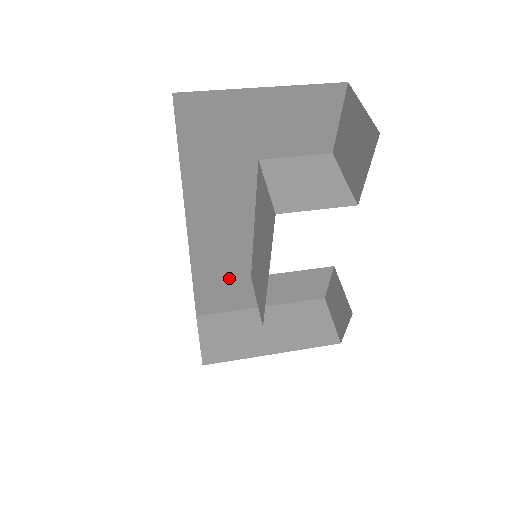
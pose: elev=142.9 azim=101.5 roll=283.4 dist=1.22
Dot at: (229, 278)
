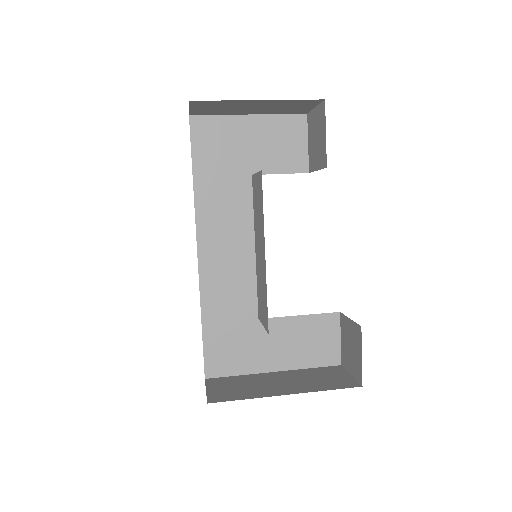
Dot at: (237, 318)
